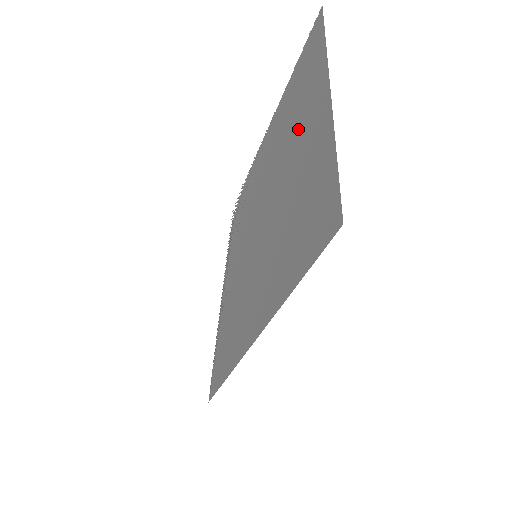
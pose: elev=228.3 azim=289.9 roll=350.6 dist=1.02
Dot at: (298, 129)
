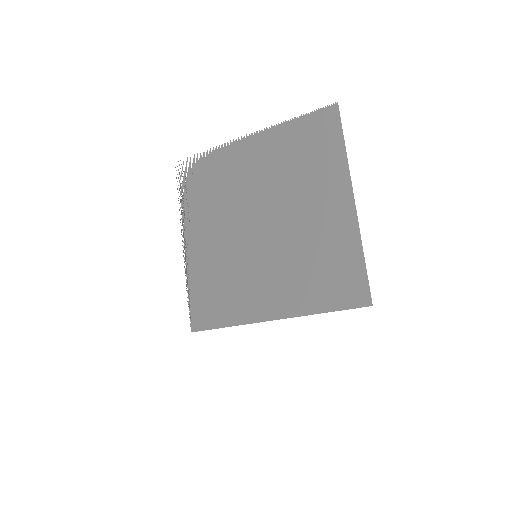
Dot at: (313, 196)
